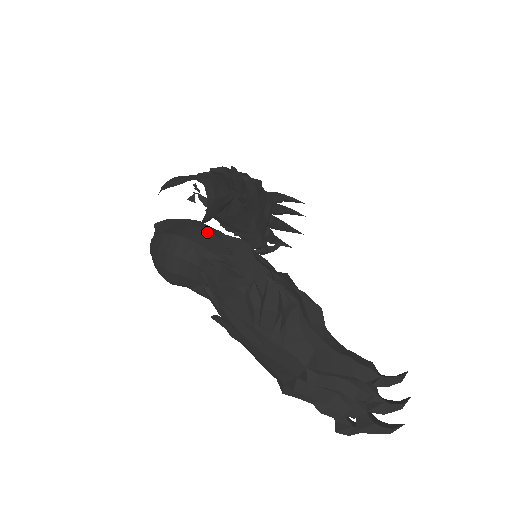
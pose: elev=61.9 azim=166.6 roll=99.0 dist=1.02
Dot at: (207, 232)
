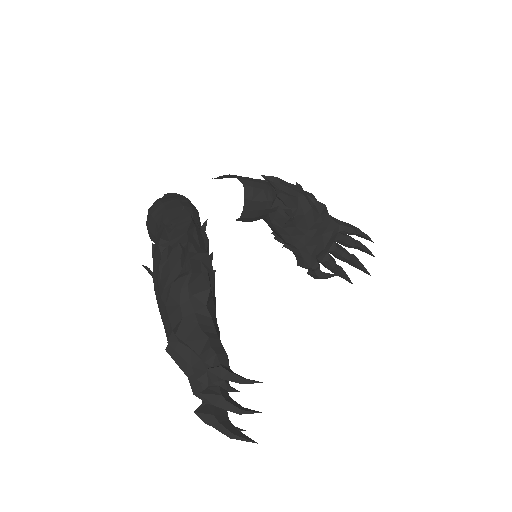
Dot at: (180, 205)
